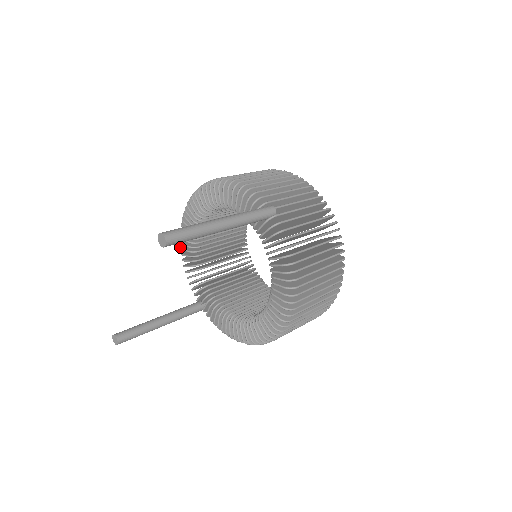
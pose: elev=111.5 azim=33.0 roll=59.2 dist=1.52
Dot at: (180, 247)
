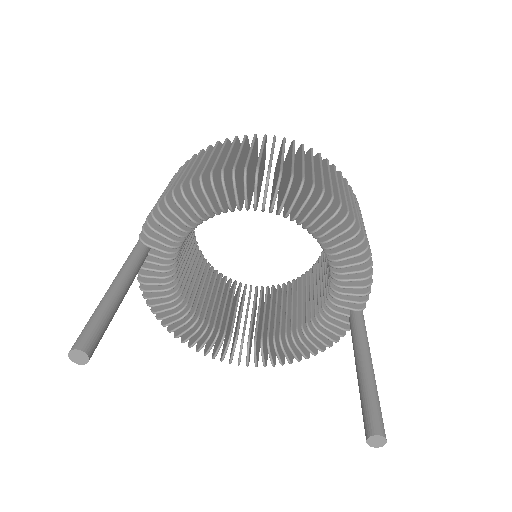
Dot at: (203, 185)
